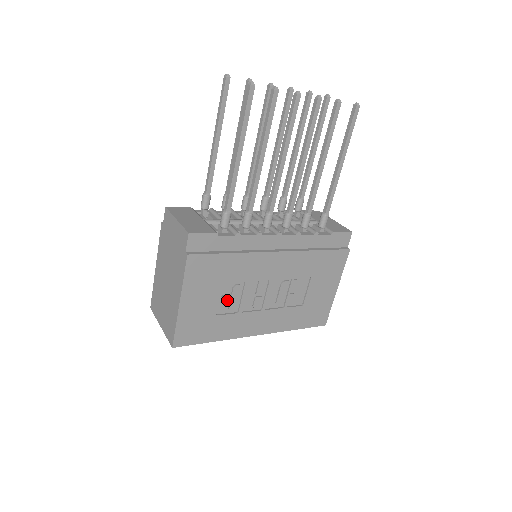
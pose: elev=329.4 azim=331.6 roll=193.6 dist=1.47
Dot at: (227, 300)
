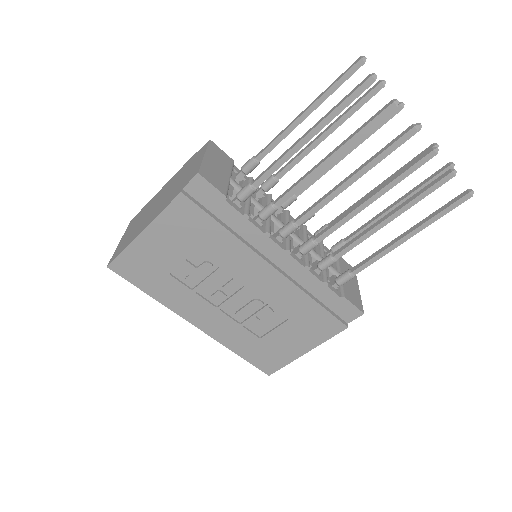
Dot at: (190, 269)
